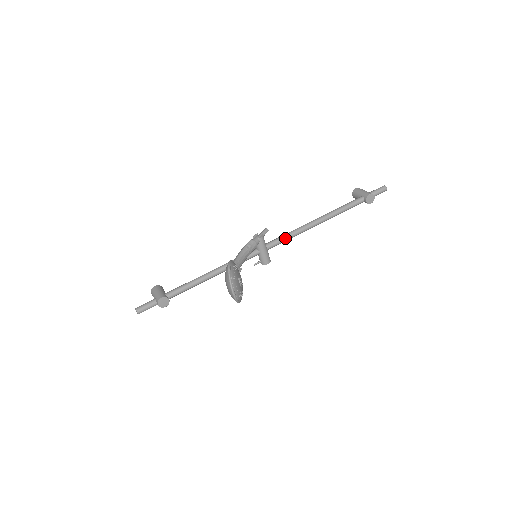
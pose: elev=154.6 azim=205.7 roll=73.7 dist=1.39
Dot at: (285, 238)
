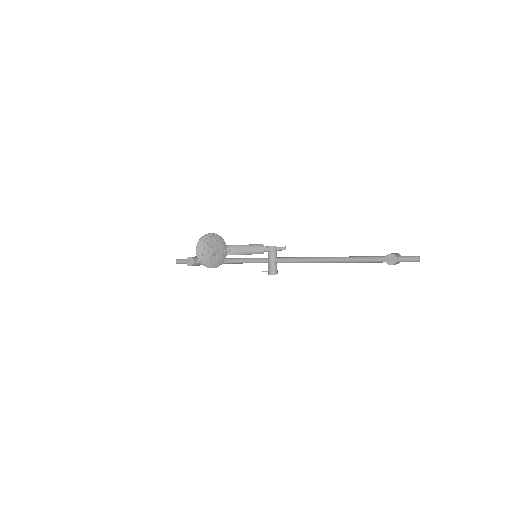
Dot at: (293, 259)
